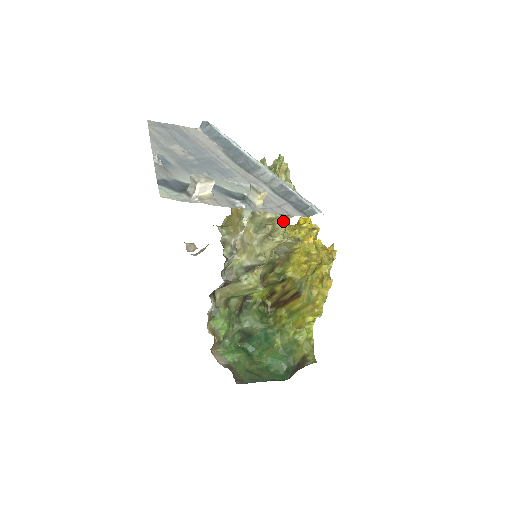
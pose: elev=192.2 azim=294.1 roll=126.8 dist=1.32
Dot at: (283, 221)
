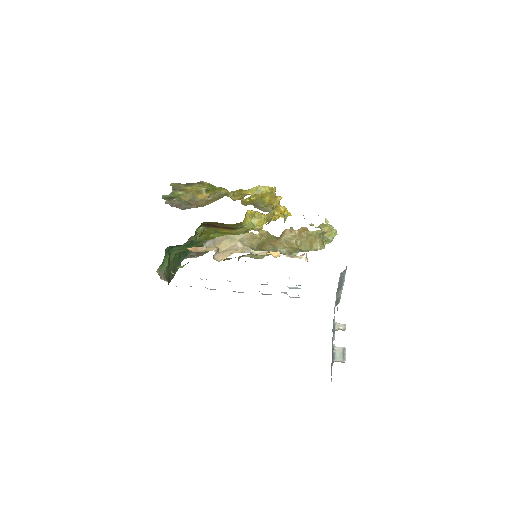
Dot at: occluded
